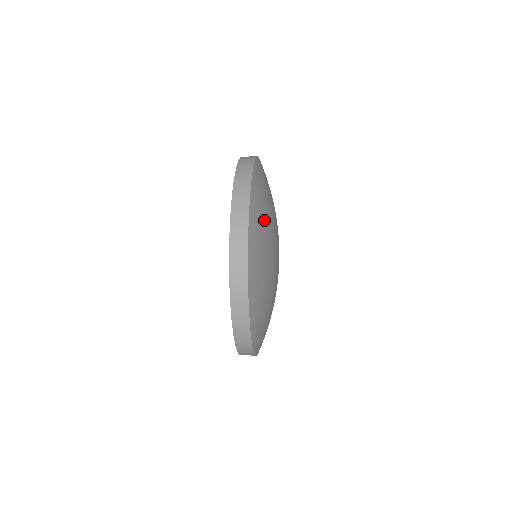
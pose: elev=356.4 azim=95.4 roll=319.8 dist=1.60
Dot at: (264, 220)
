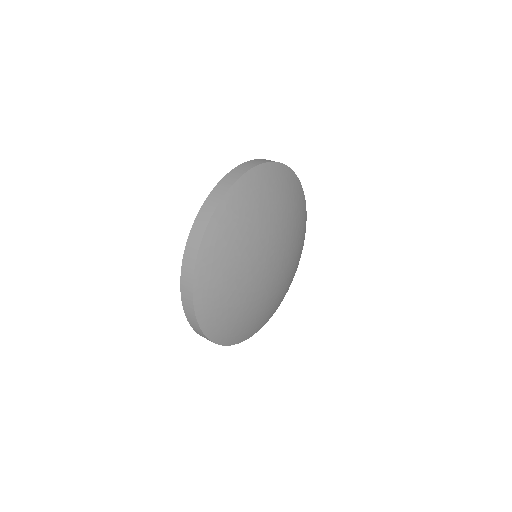
Dot at: (222, 282)
